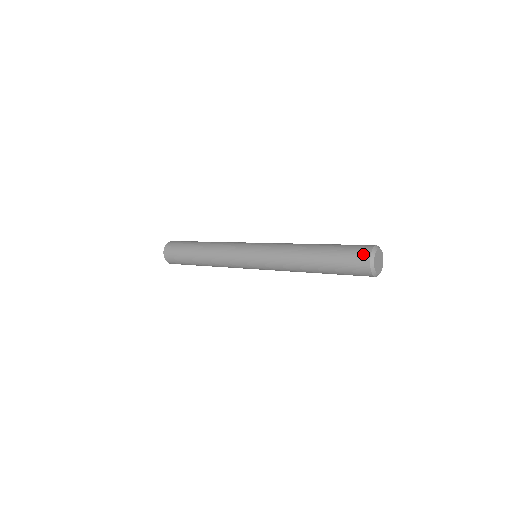
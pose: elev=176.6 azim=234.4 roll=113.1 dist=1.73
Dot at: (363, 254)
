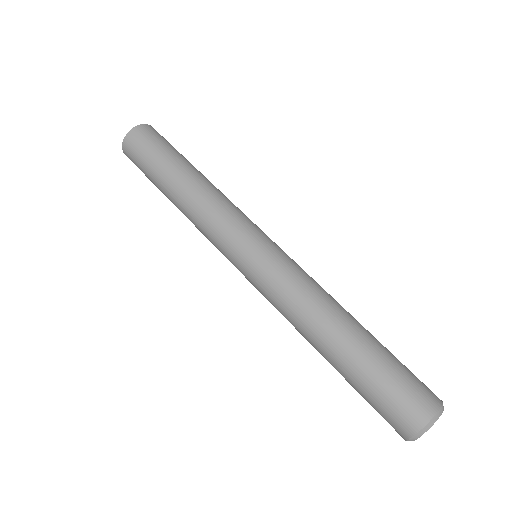
Dot at: (412, 417)
